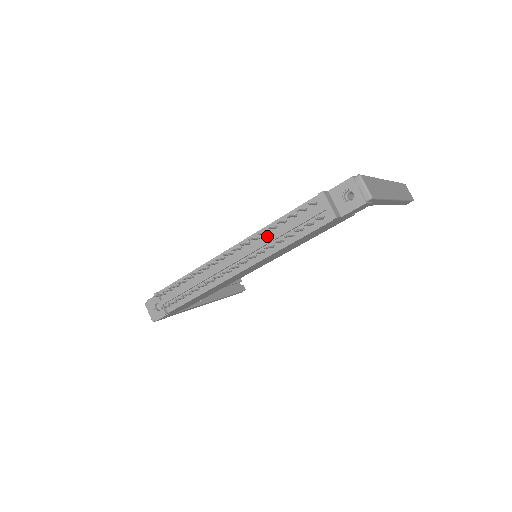
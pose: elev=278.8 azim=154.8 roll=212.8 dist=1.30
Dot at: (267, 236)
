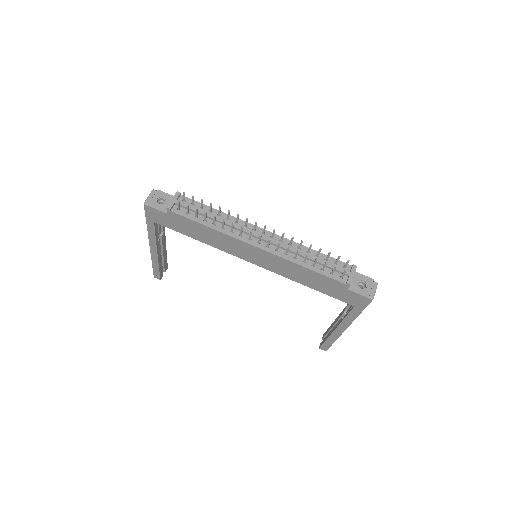
Dot at: occluded
